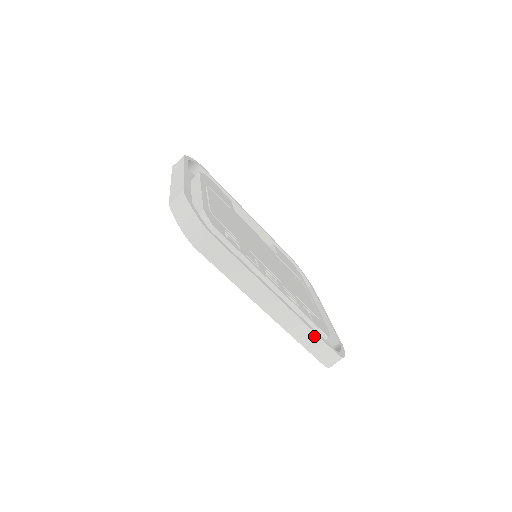
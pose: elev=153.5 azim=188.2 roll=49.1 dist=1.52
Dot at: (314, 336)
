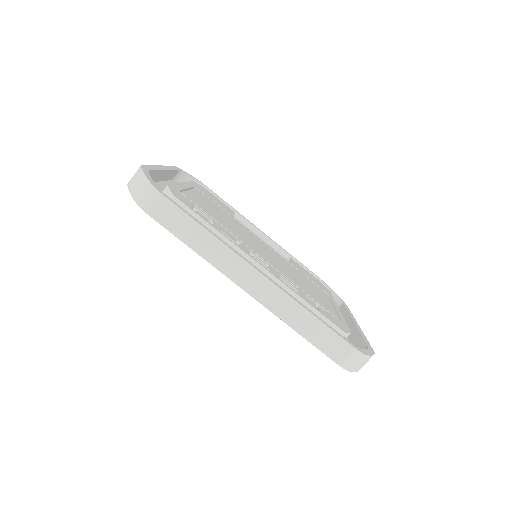
Dot at: (315, 321)
